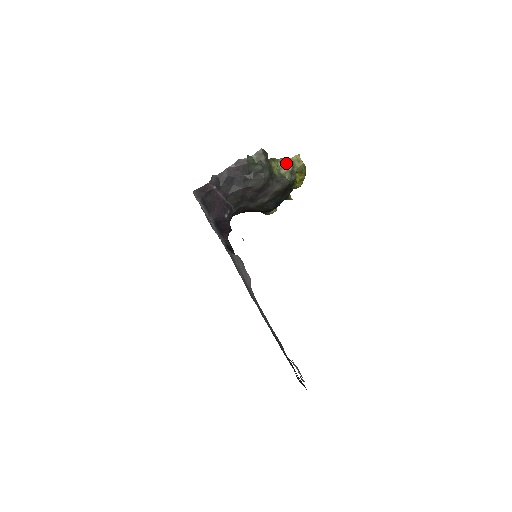
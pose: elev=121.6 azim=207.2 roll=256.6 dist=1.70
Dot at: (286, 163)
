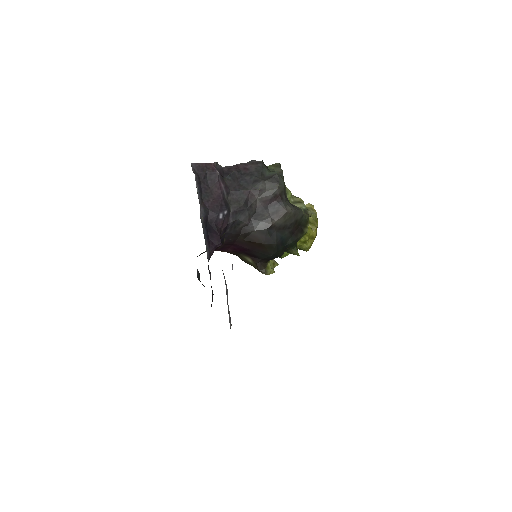
Dot at: (300, 201)
